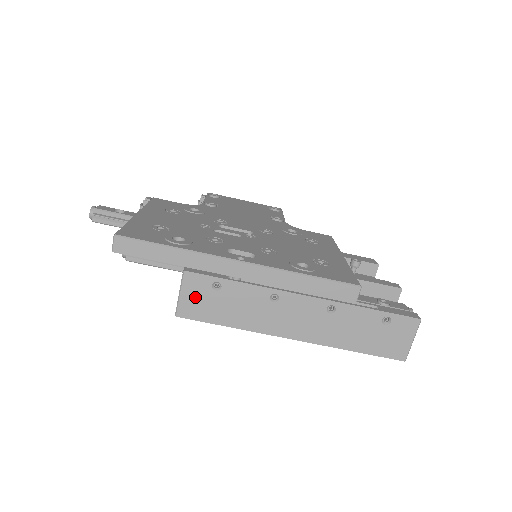
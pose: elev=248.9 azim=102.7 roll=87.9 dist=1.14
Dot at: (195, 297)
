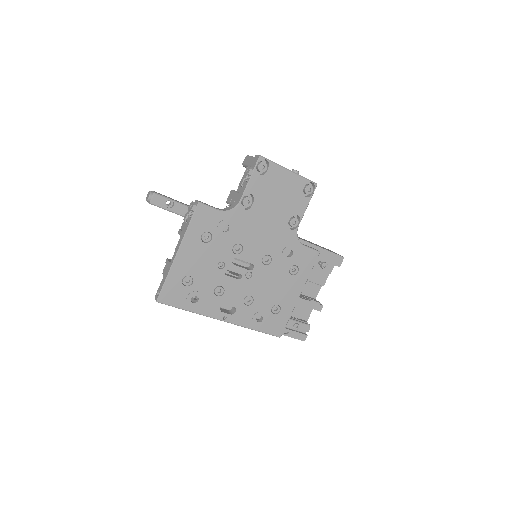
Dot at: occluded
